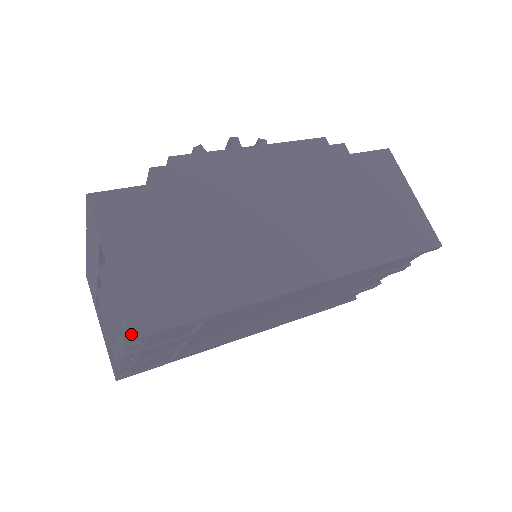
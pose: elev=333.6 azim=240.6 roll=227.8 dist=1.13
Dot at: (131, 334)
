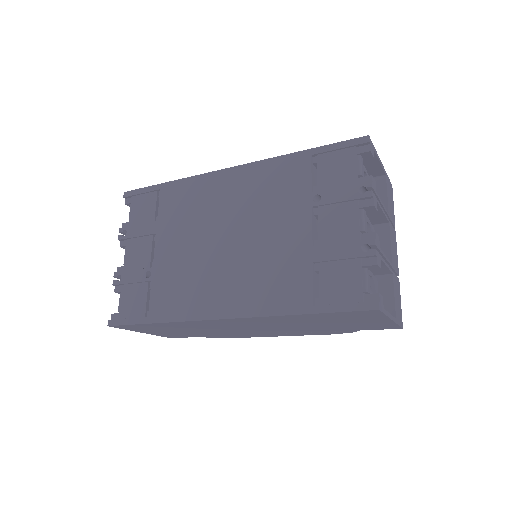
Dot at: (127, 193)
